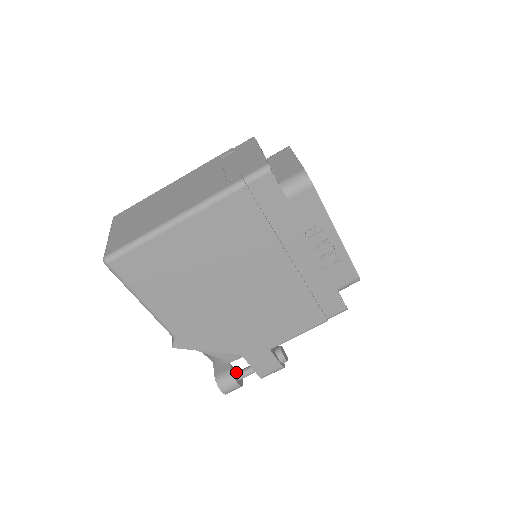
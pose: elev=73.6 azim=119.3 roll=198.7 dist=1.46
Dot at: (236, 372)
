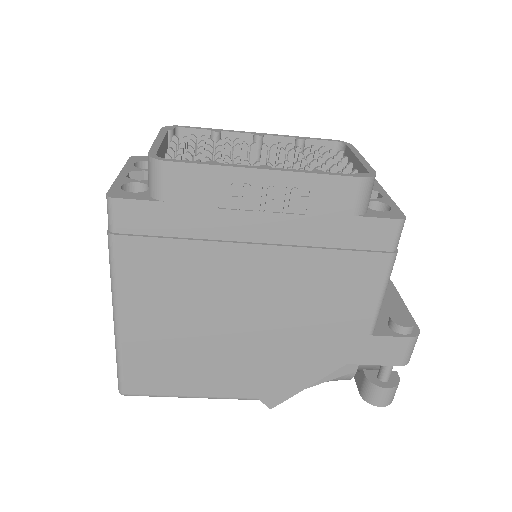
Dot at: (377, 374)
